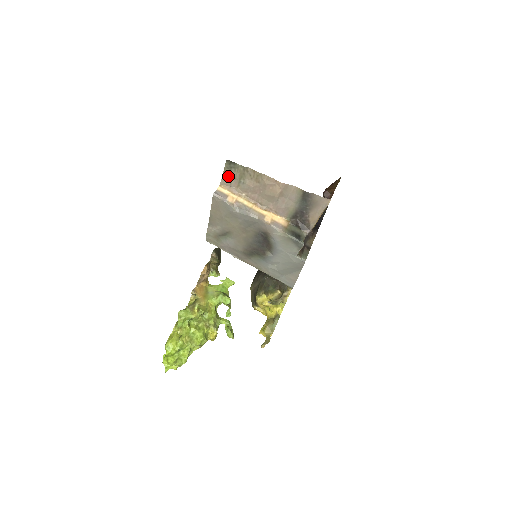
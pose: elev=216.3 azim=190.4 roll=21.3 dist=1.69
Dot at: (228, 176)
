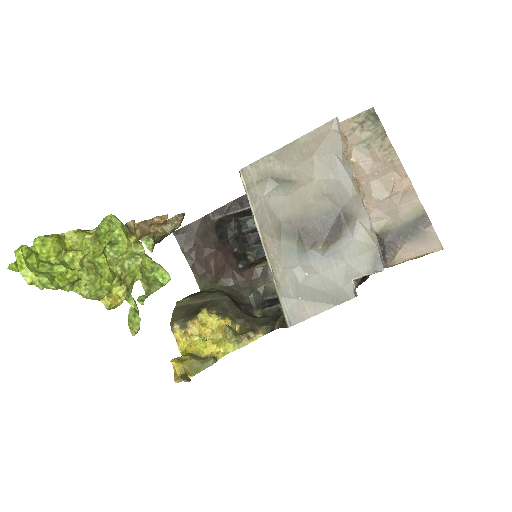
Dot at: (356, 124)
